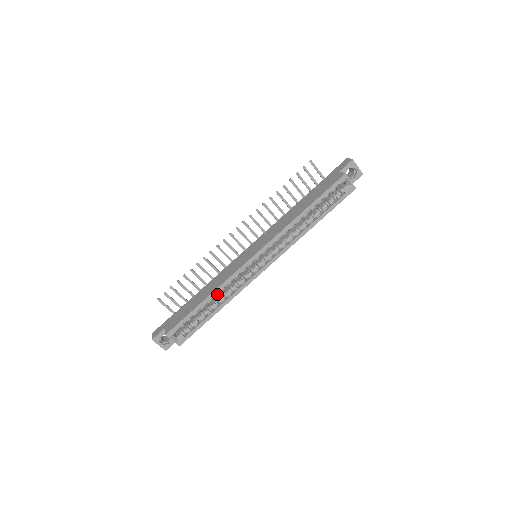
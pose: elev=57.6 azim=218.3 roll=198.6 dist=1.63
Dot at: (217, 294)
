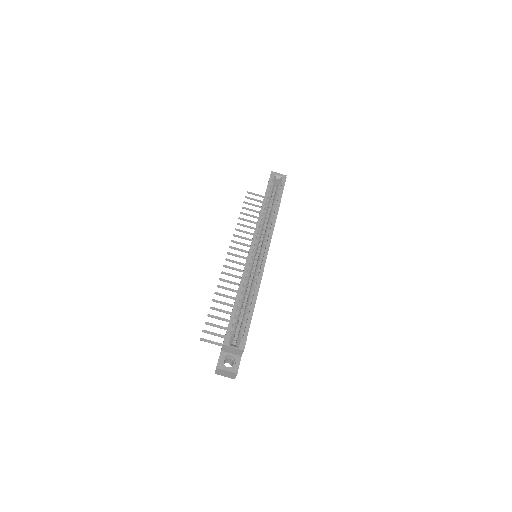
Dot at: (244, 289)
